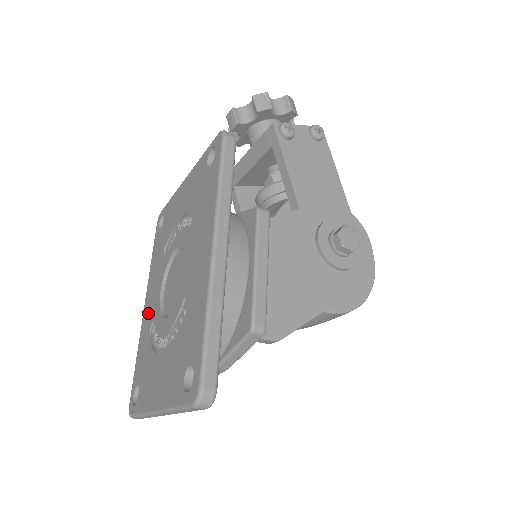
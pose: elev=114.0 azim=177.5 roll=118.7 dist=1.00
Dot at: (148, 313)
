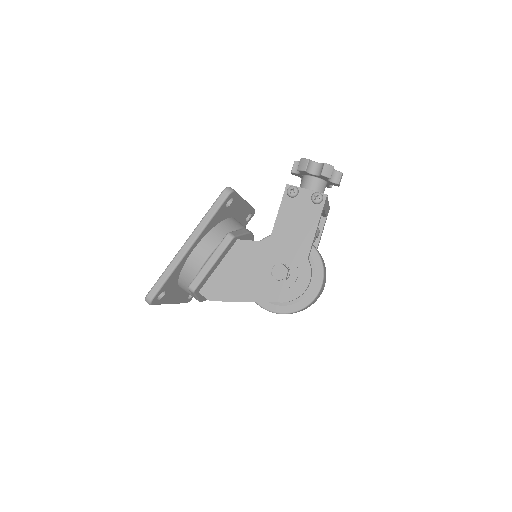
Dot at: occluded
